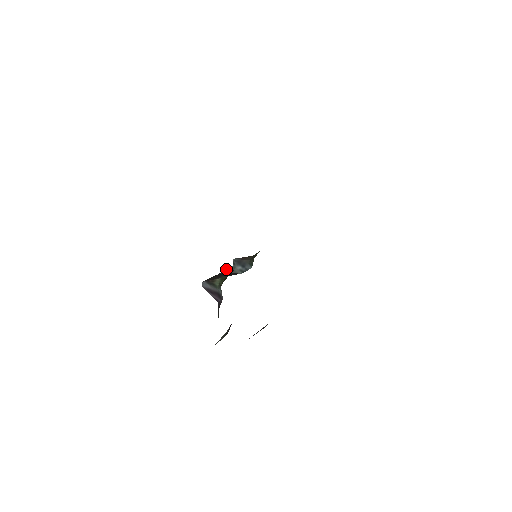
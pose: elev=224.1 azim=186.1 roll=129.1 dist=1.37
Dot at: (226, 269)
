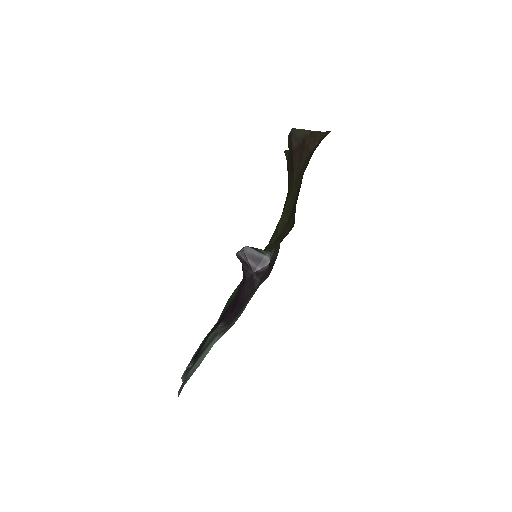
Dot at: occluded
